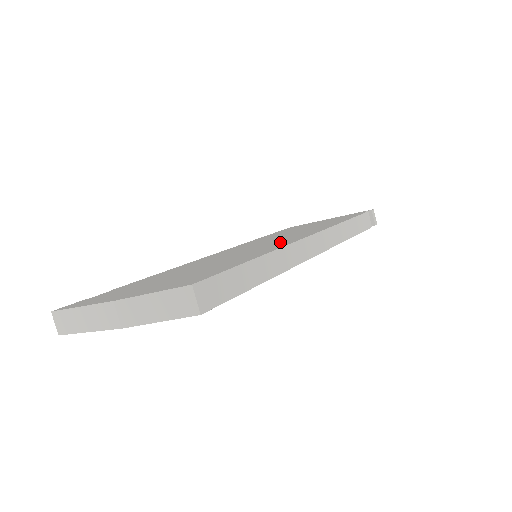
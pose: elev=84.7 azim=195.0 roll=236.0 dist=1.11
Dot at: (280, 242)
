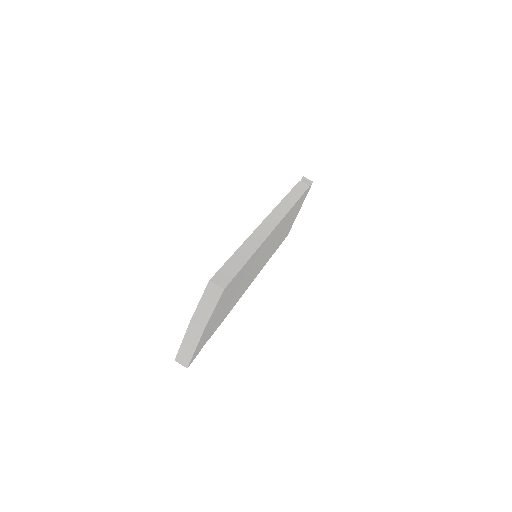
Dot at: occluded
